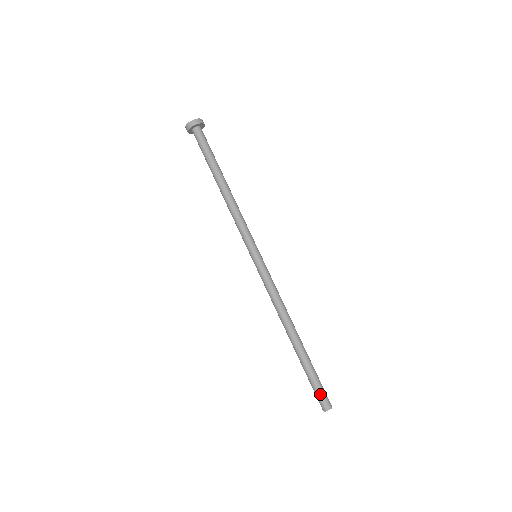
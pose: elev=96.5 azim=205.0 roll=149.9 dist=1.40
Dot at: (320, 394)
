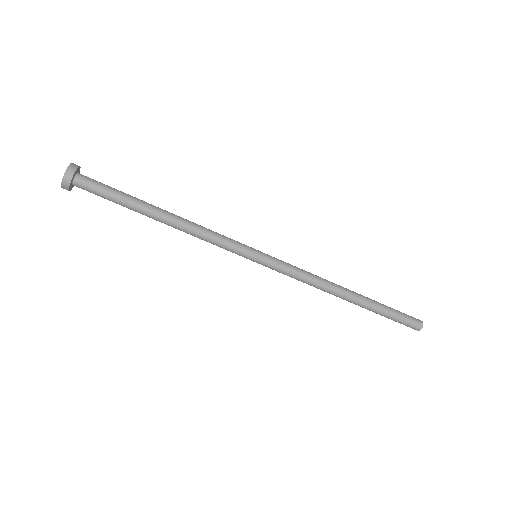
Dot at: (406, 322)
